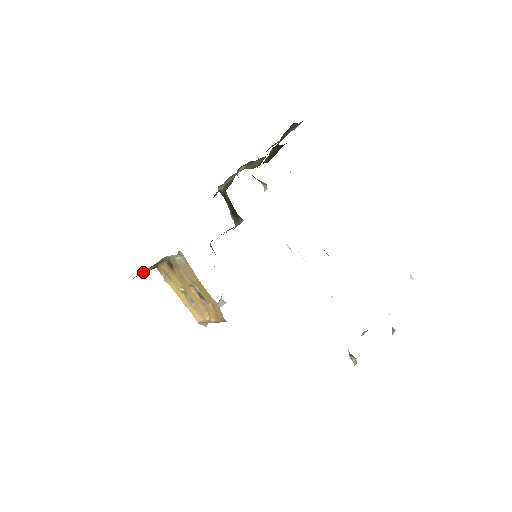
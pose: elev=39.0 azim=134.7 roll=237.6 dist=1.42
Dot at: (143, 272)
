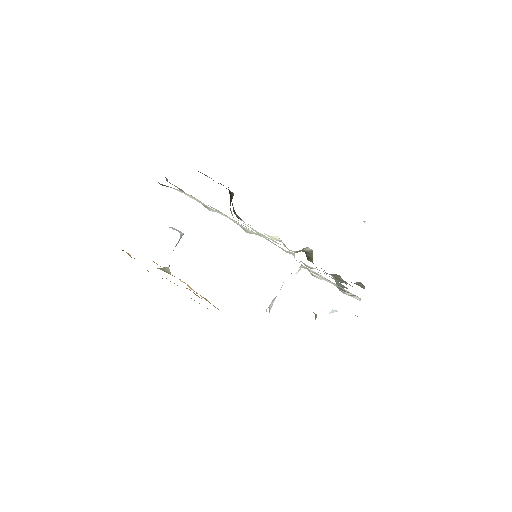
Dot at: occluded
